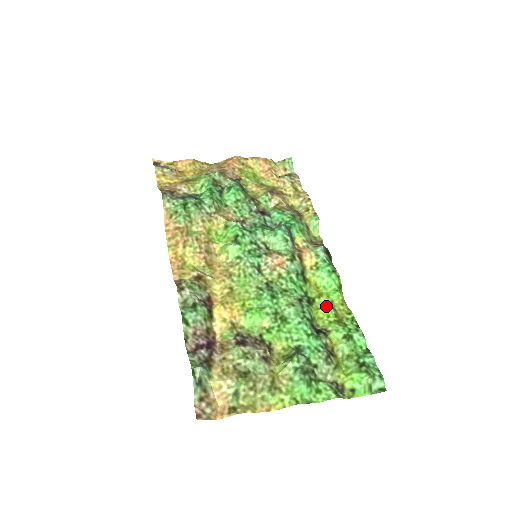
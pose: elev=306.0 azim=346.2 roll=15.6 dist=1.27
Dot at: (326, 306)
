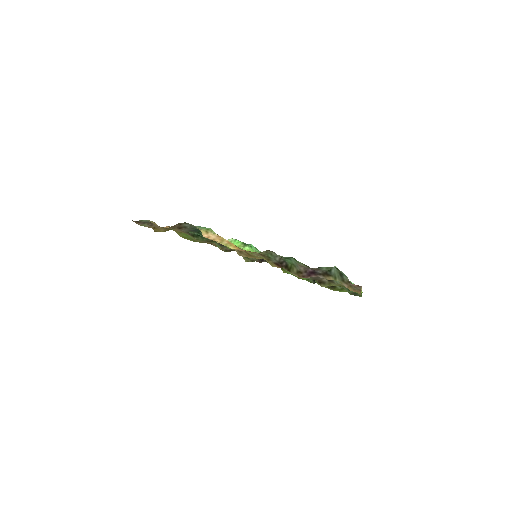
Dot at: occluded
